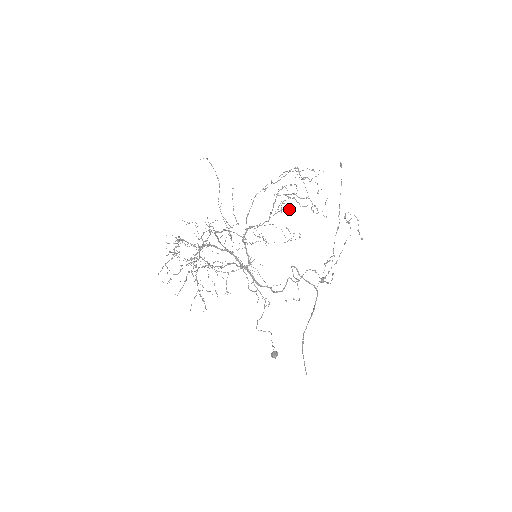
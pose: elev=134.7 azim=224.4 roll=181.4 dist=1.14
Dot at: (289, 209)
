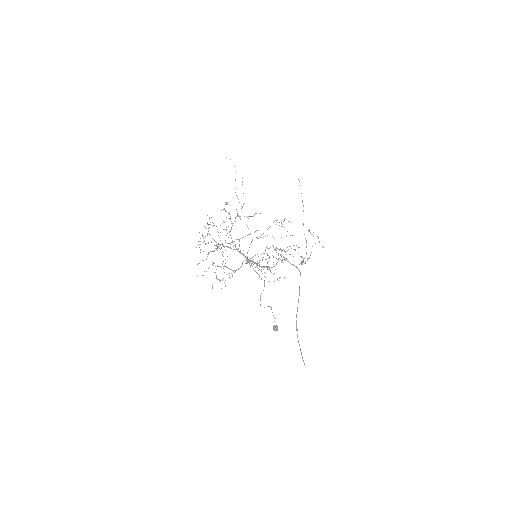
Dot at: occluded
